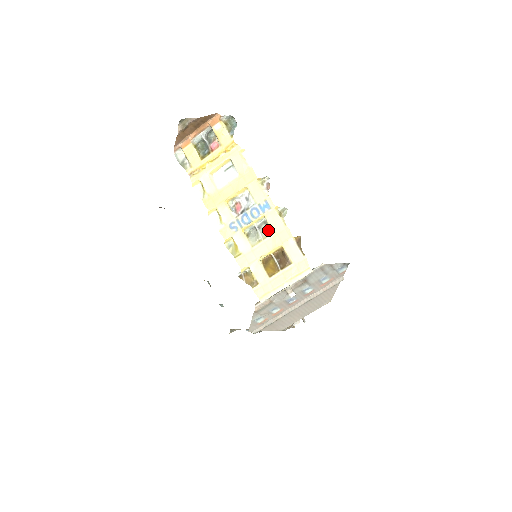
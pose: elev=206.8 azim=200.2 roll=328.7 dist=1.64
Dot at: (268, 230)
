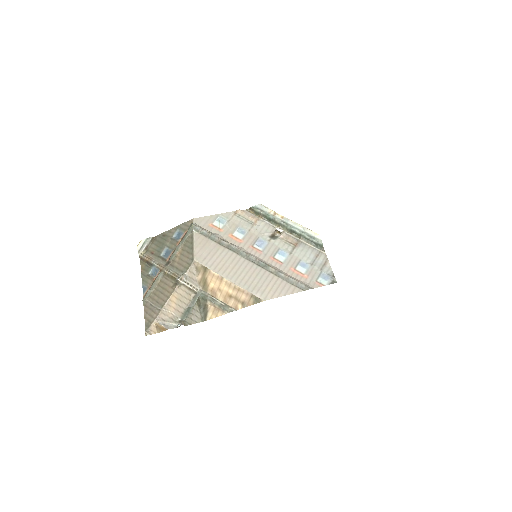
Dot at: occluded
